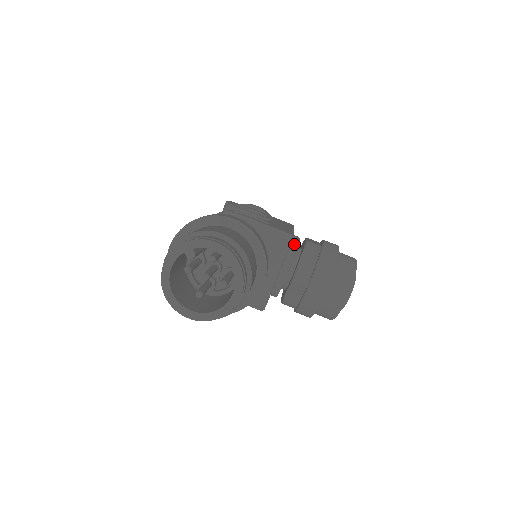
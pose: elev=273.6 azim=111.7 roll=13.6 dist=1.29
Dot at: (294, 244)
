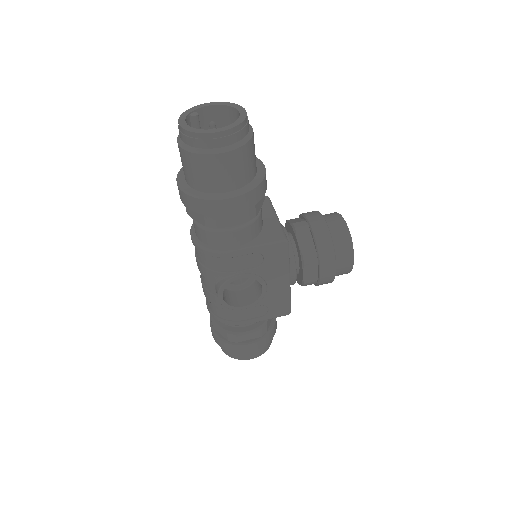
Dot at: occluded
